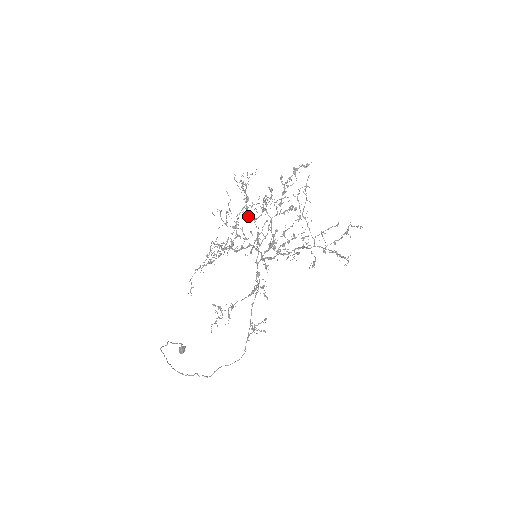
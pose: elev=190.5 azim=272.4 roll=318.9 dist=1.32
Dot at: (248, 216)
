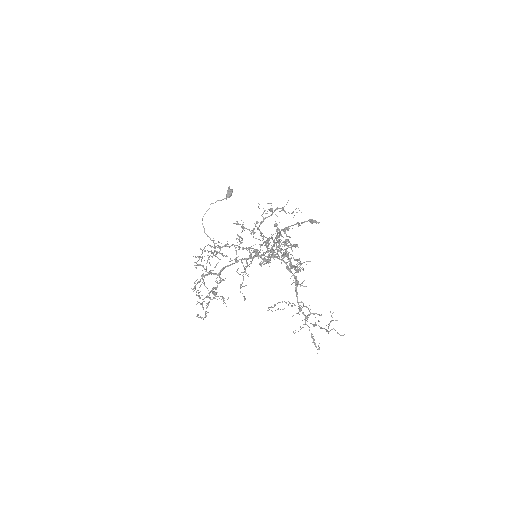
Dot at: occluded
